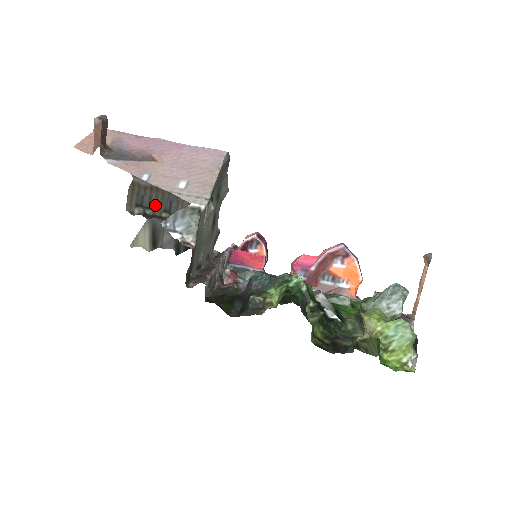
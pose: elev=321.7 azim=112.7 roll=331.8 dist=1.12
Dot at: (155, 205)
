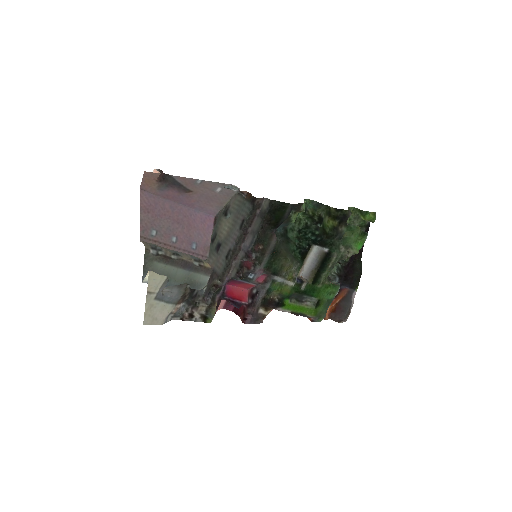
Dot at: (165, 250)
